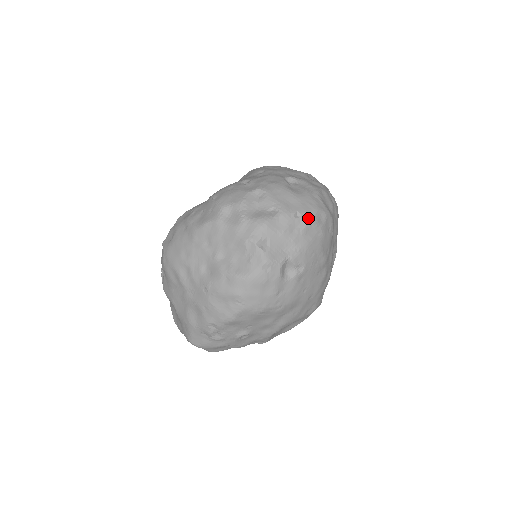
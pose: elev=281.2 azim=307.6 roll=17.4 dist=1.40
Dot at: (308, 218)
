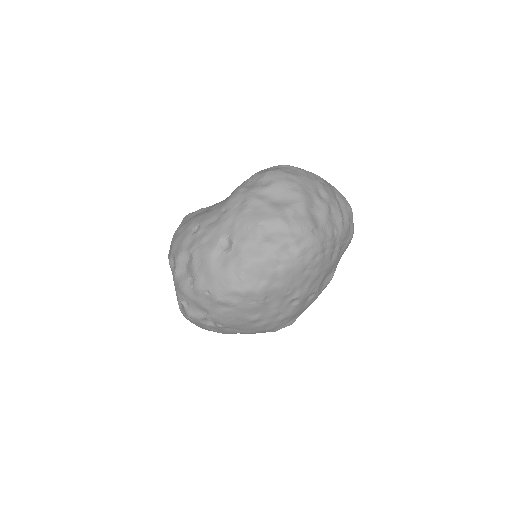
Dot at: (216, 297)
